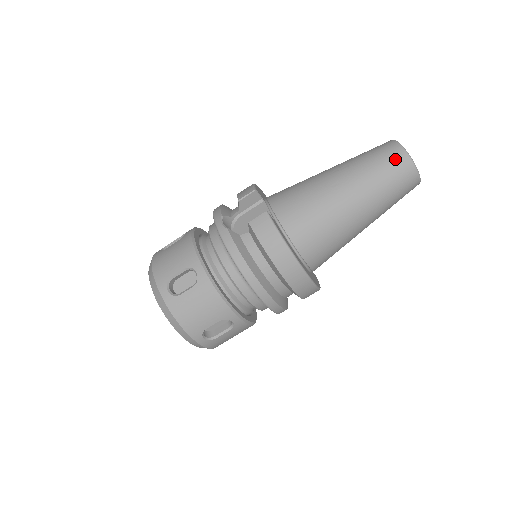
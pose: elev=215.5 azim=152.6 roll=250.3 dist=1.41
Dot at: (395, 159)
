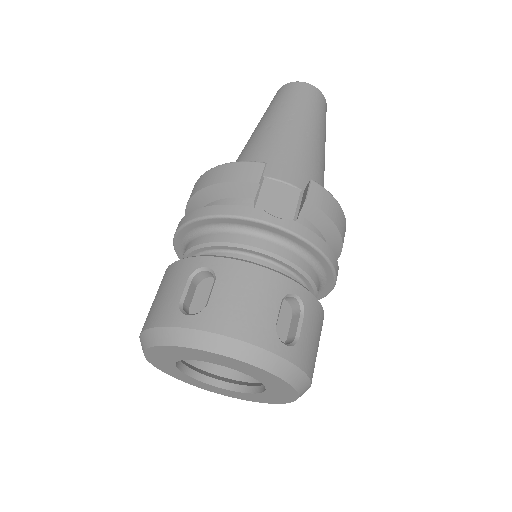
Dot at: (319, 98)
